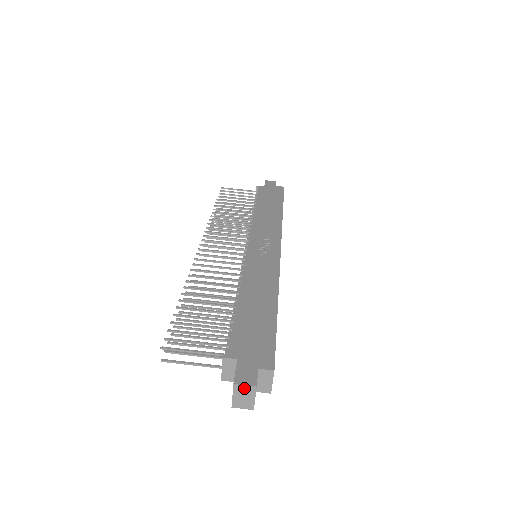
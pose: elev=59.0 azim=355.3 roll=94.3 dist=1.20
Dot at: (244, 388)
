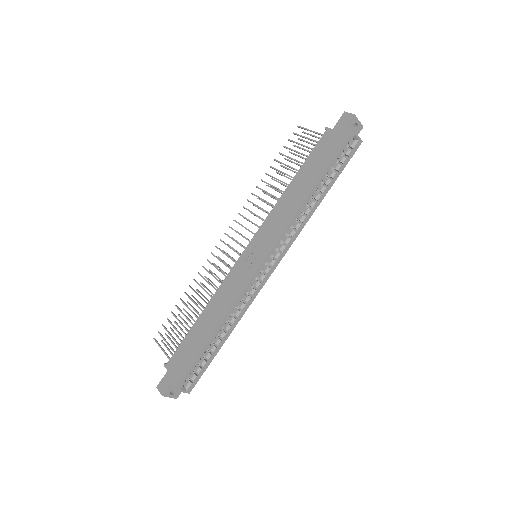
Dot at: (161, 392)
